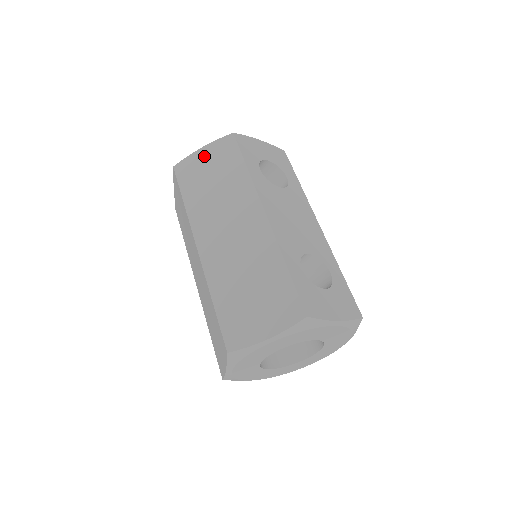
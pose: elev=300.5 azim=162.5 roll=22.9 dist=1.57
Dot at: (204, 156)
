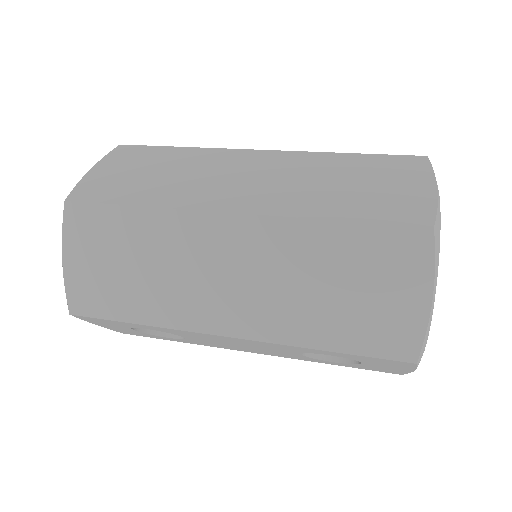
Dot at: (105, 171)
